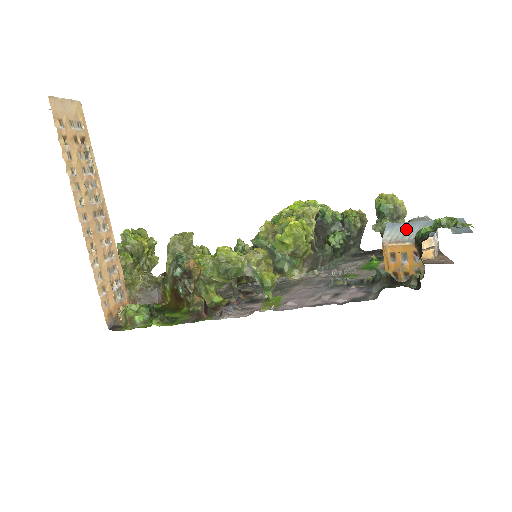
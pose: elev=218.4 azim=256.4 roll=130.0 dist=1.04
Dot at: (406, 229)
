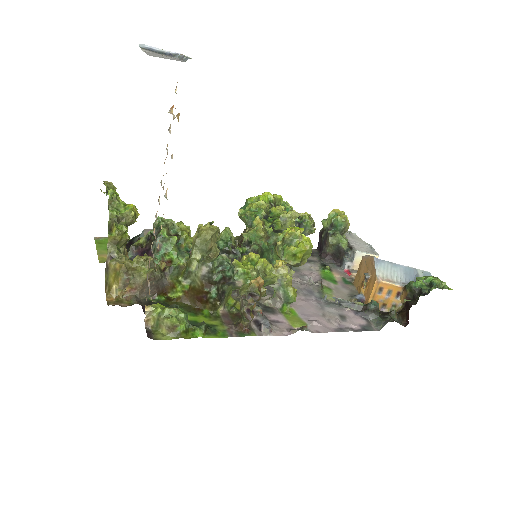
Dot at: (391, 269)
